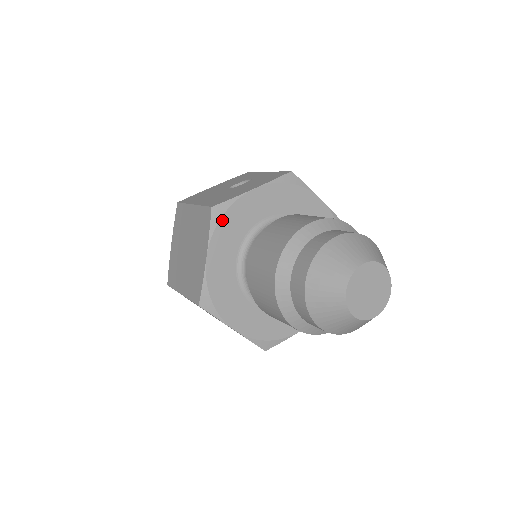
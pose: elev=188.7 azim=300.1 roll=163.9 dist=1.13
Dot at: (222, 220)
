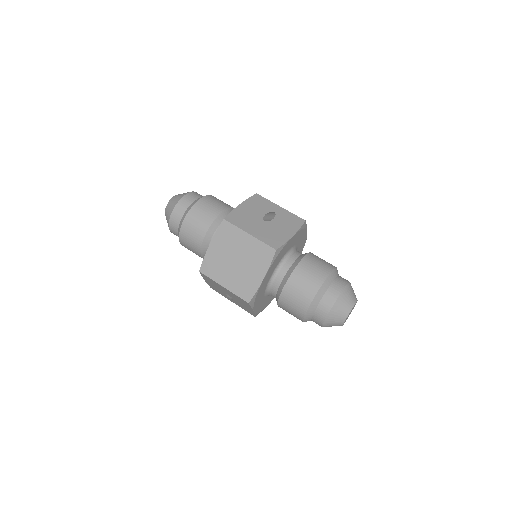
Dot at: (277, 257)
